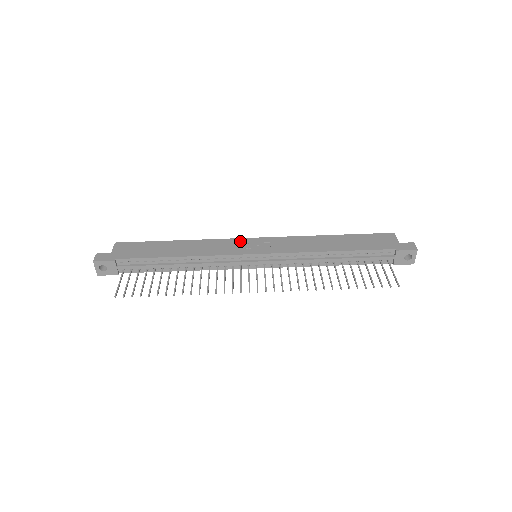
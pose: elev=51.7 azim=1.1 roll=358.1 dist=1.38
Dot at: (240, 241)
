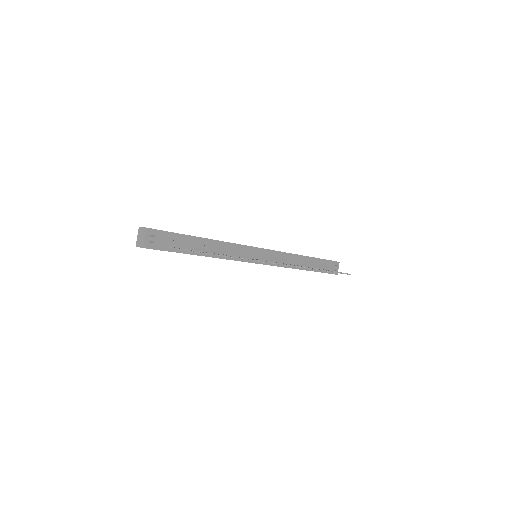
Dot at: occluded
